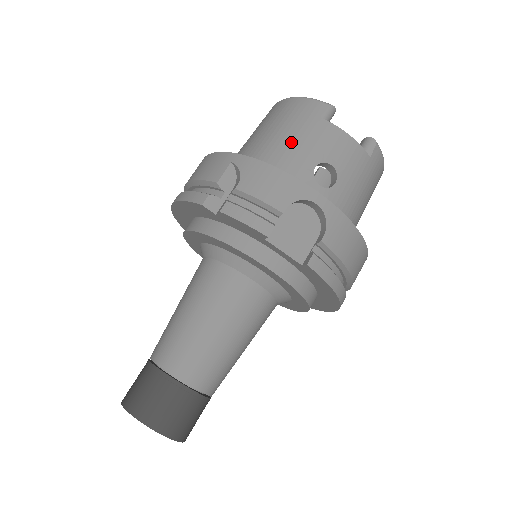
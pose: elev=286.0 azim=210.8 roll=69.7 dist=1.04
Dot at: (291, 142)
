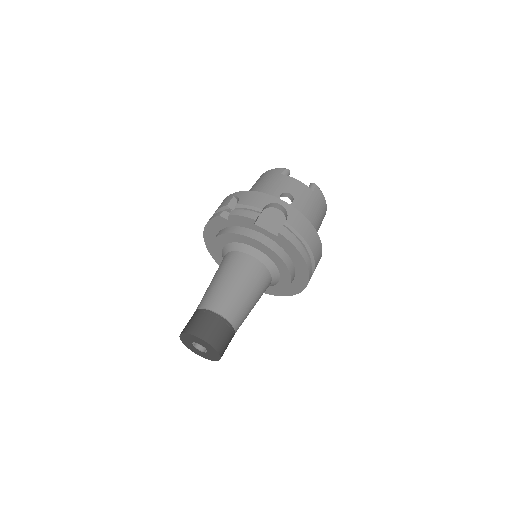
Dot at: (266, 186)
